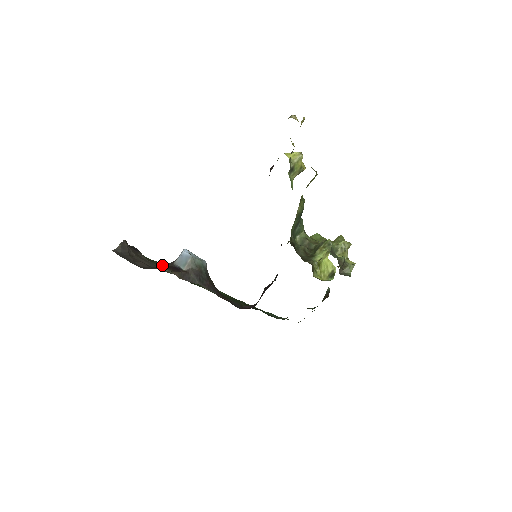
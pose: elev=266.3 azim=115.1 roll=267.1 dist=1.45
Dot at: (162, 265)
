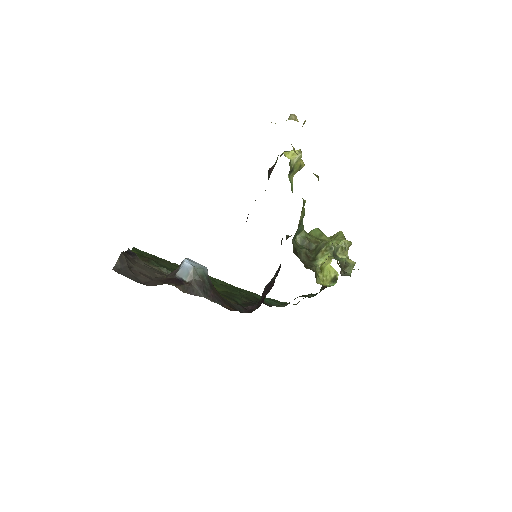
Dot at: (158, 262)
